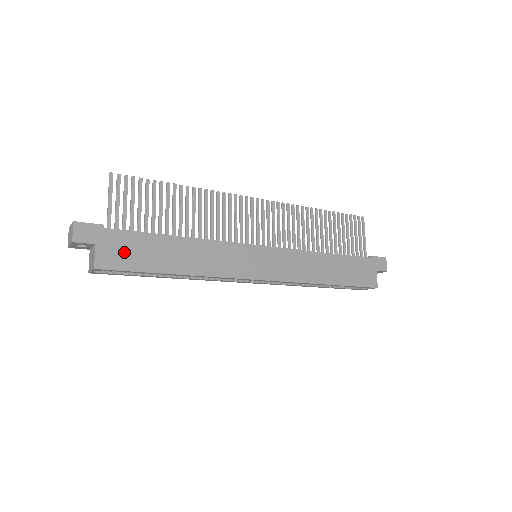
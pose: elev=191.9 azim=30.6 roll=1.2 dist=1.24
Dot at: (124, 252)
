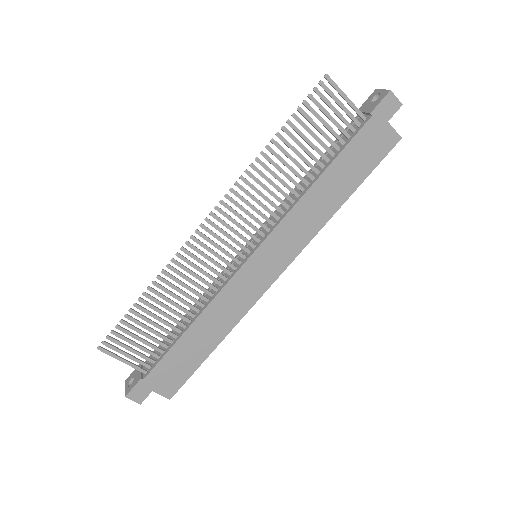
Dot at: (172, 375)
